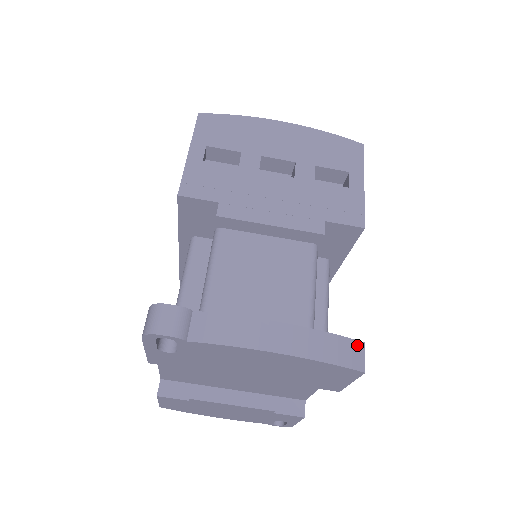
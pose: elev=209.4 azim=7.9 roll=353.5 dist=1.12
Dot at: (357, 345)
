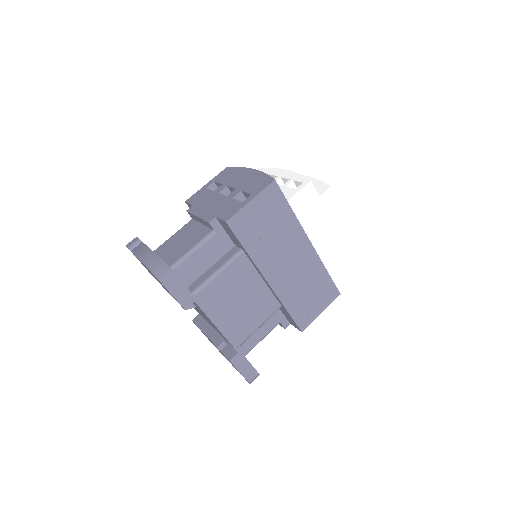
Dot at: (168, 269)
